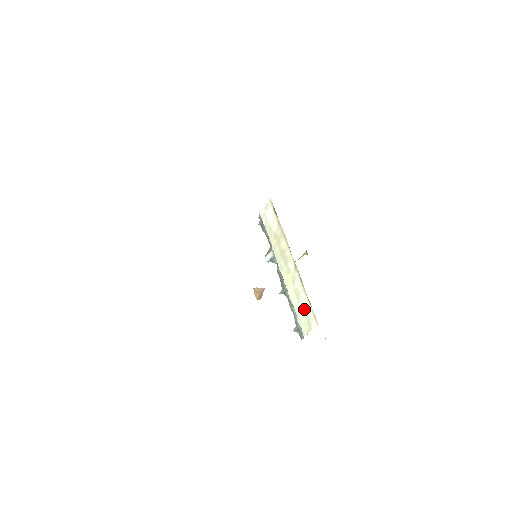
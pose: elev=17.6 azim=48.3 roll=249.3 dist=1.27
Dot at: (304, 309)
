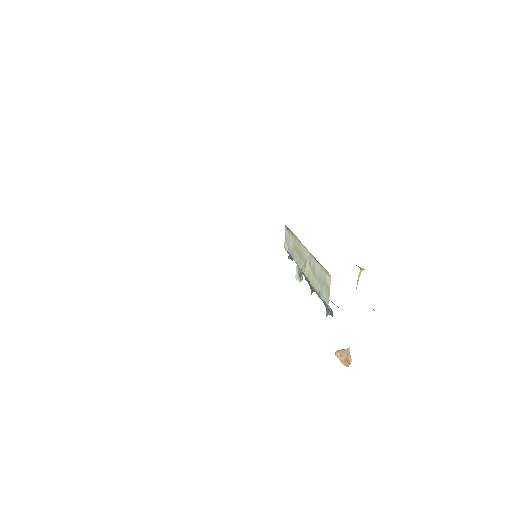
Dot at: (320, 278)
